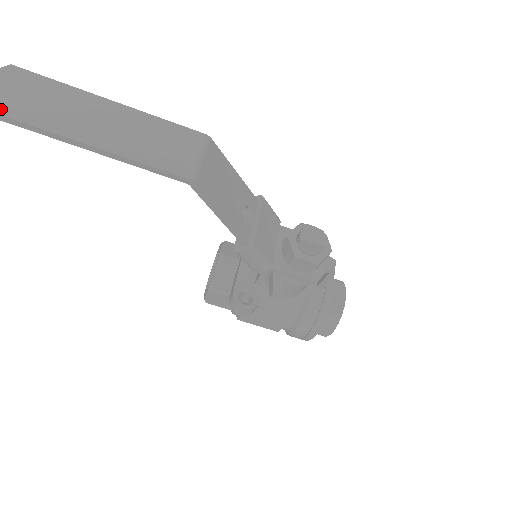
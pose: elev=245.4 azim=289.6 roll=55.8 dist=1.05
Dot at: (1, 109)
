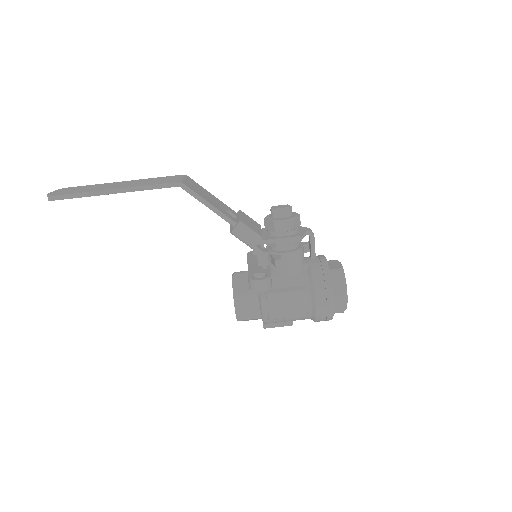
Dot at: (62, 194)
